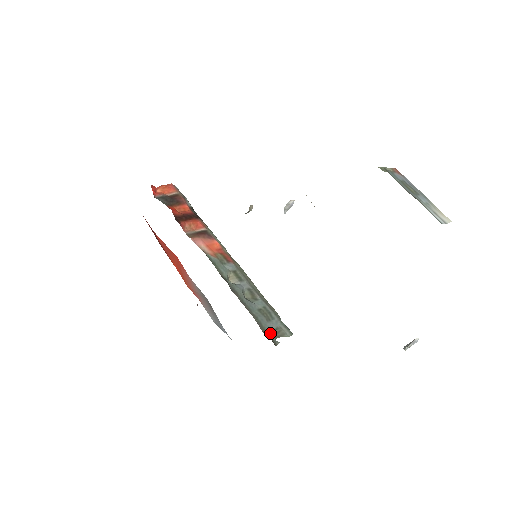
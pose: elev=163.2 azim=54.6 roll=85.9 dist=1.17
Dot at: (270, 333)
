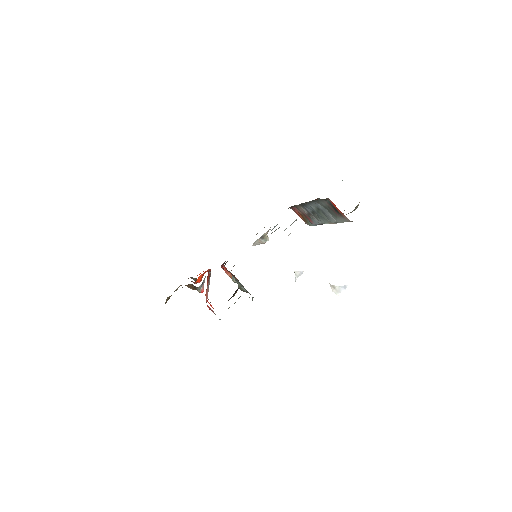
Dot at: occluded
